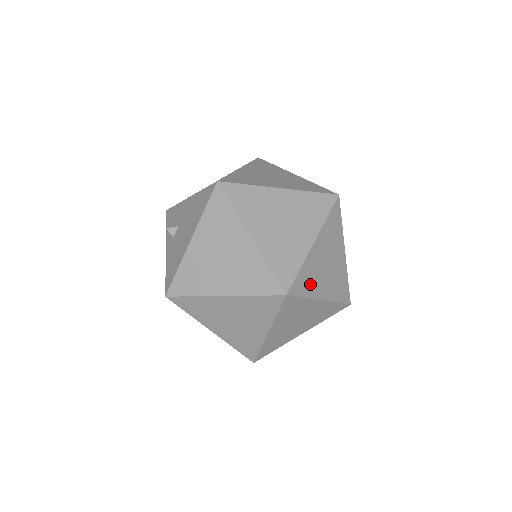
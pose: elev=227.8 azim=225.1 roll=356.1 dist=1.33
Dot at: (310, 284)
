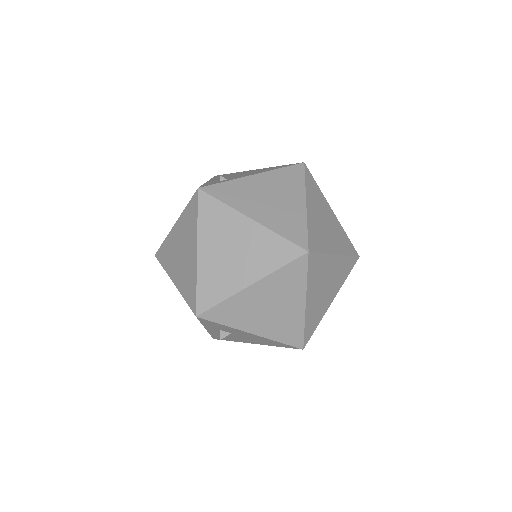
Dot at: occluded
